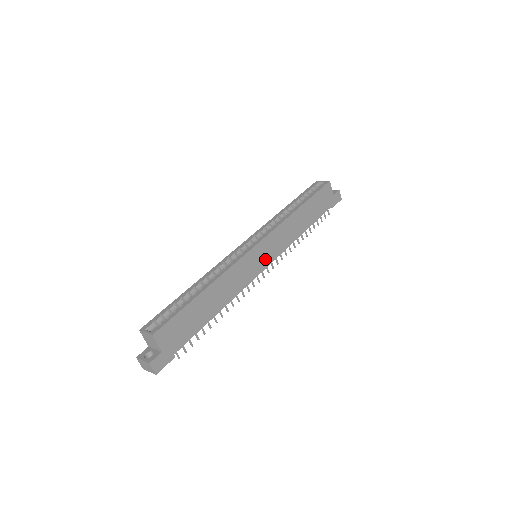
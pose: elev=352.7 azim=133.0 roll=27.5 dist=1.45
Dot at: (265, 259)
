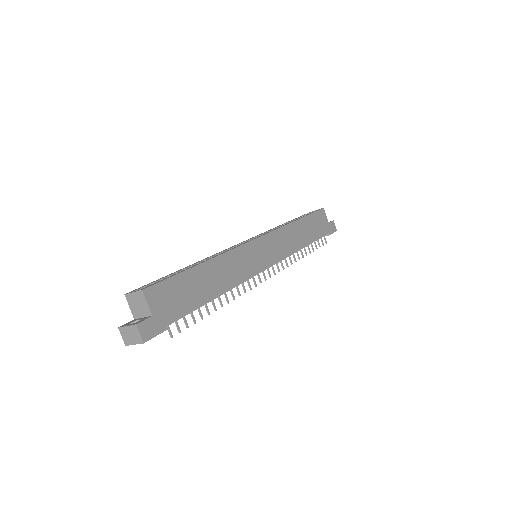
Dot at: (266, 258)
